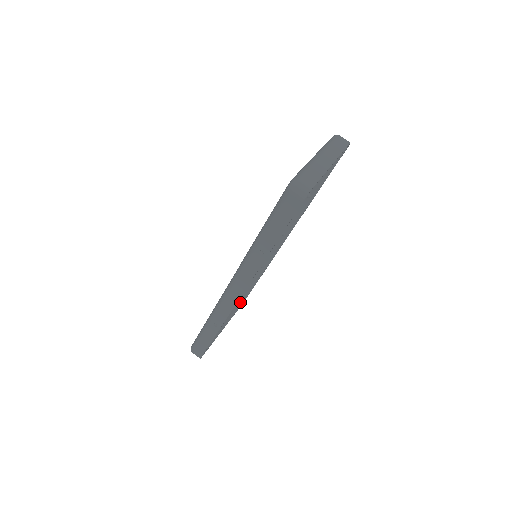
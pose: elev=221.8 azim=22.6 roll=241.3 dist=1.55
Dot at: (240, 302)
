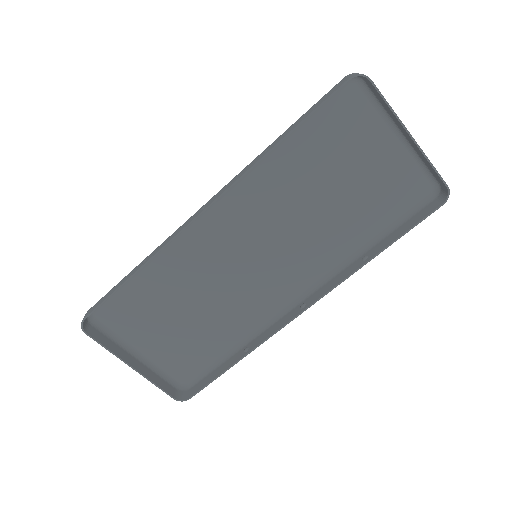
Dot at: (180, 397)
